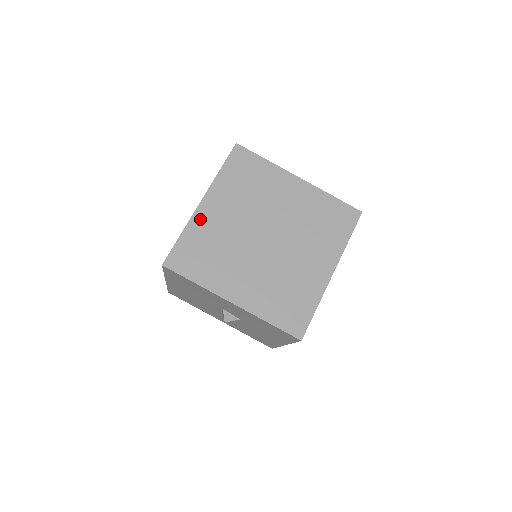
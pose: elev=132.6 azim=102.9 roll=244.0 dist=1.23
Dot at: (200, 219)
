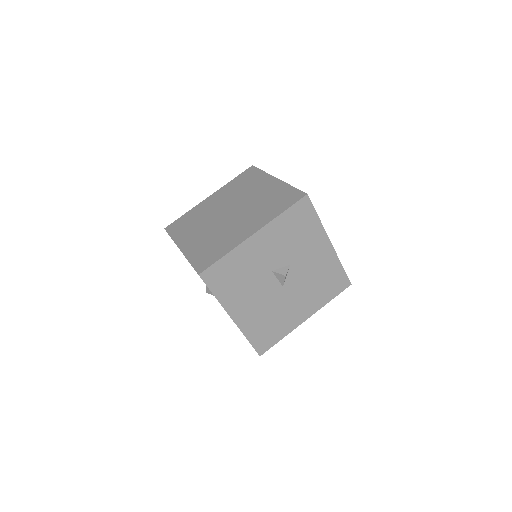
Dot at: (189, 250)
